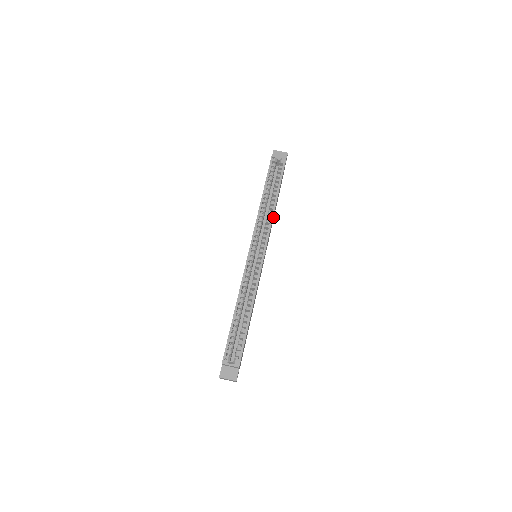
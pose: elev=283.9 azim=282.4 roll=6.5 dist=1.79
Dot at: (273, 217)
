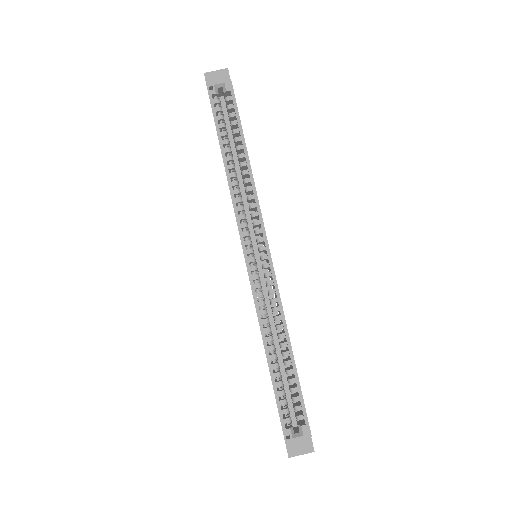
Dot at: occluded
